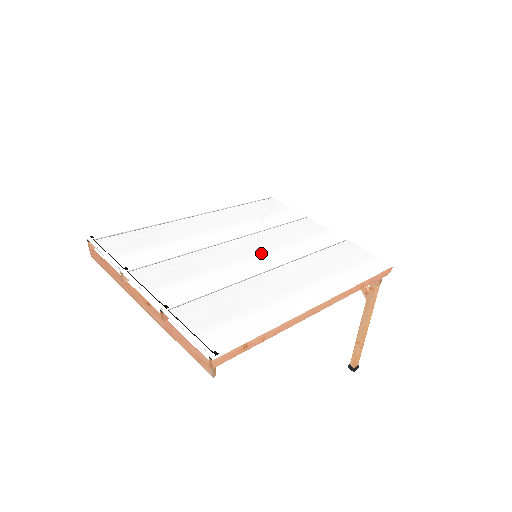
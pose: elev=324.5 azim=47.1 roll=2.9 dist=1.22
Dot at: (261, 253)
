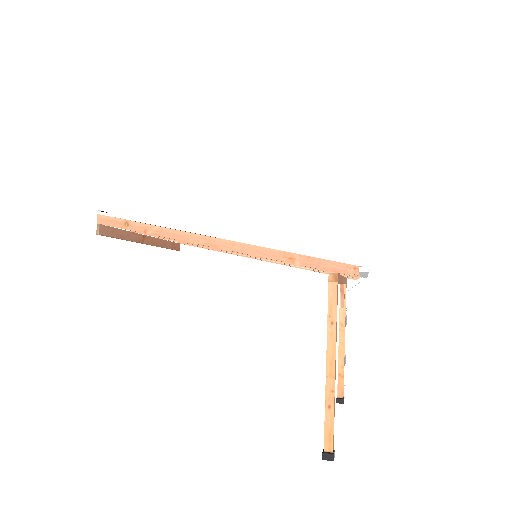
Dot at: occluded
